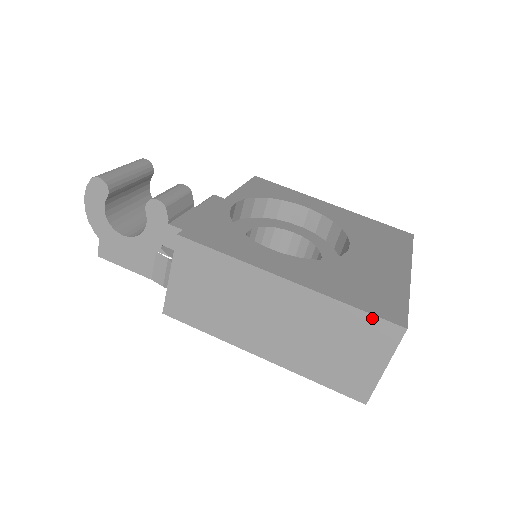
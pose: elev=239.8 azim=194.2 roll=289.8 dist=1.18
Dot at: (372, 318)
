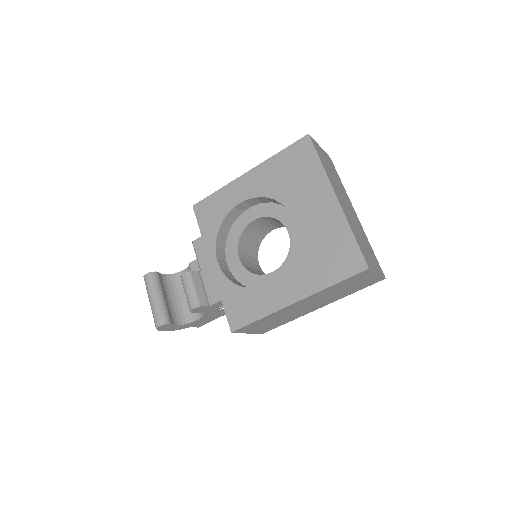
Dot at: (349, 279)
